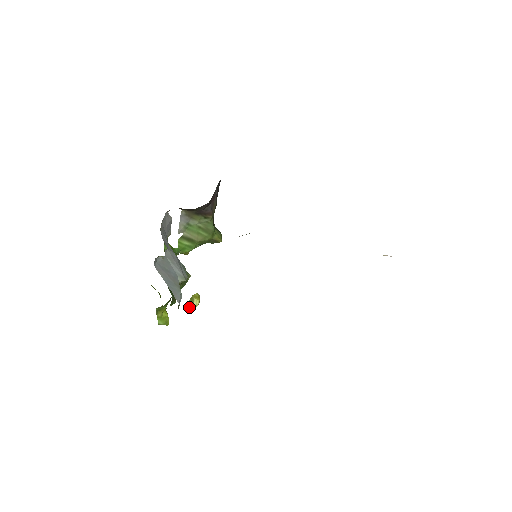
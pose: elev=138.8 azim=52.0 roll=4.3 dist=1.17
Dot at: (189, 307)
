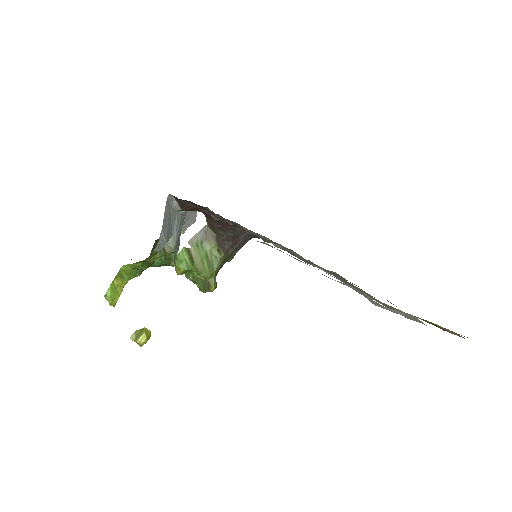
Dot at: (133, 337)
